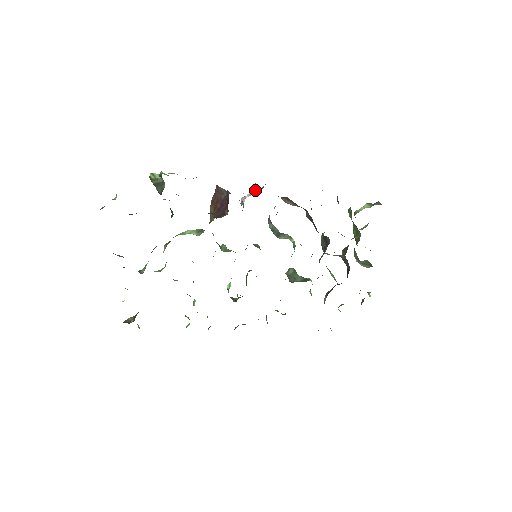
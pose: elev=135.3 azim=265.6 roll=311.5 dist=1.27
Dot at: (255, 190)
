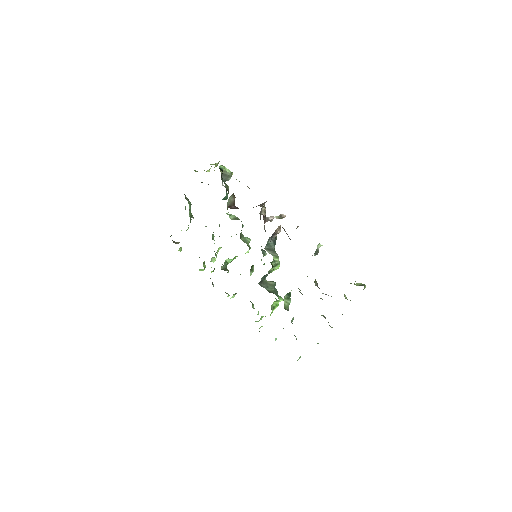
Dot at: occluded
